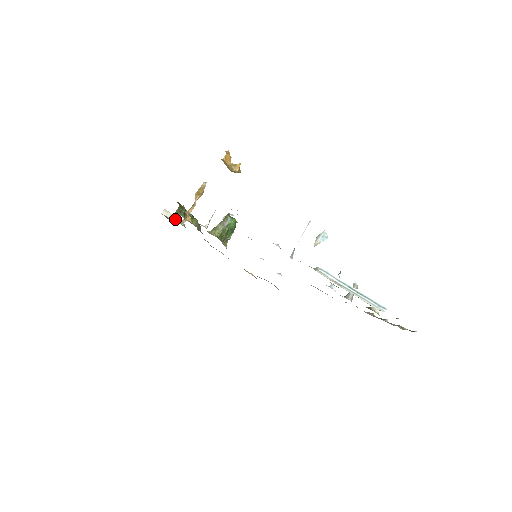
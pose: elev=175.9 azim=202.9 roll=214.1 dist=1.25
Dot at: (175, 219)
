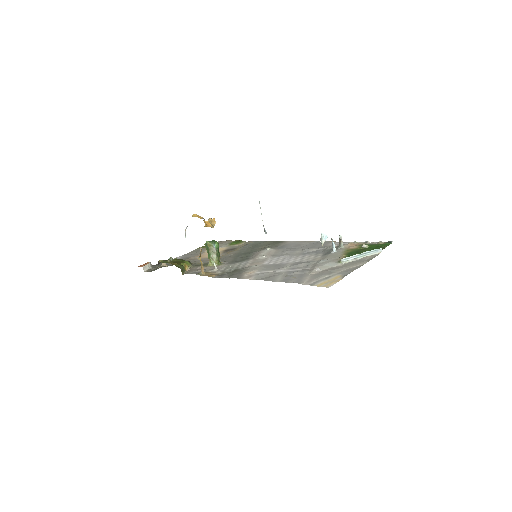
Dot at: (151, 264)
